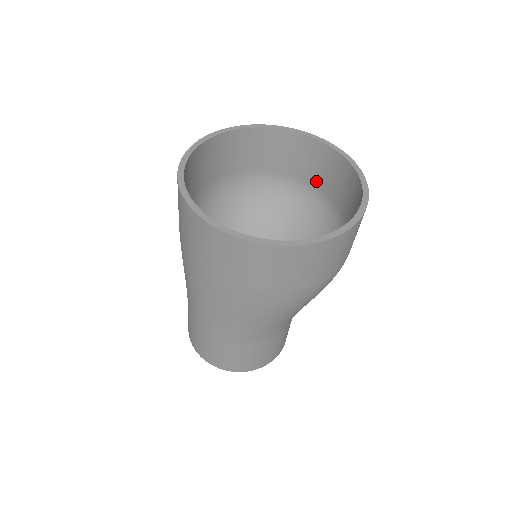
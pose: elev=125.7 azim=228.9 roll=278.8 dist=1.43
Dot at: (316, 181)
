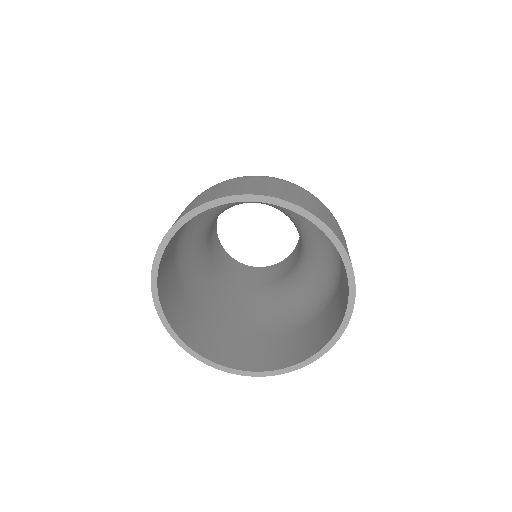
Dot at: occluded
